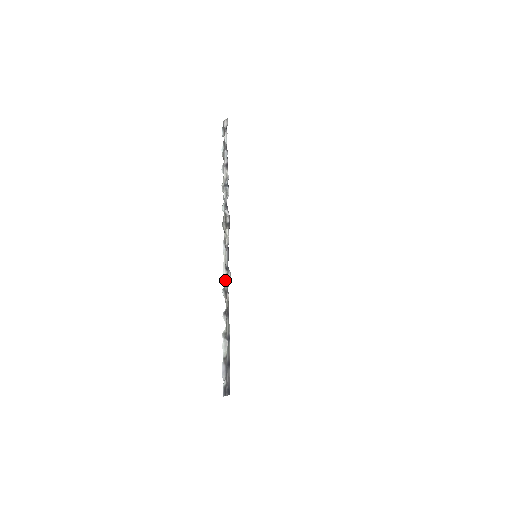
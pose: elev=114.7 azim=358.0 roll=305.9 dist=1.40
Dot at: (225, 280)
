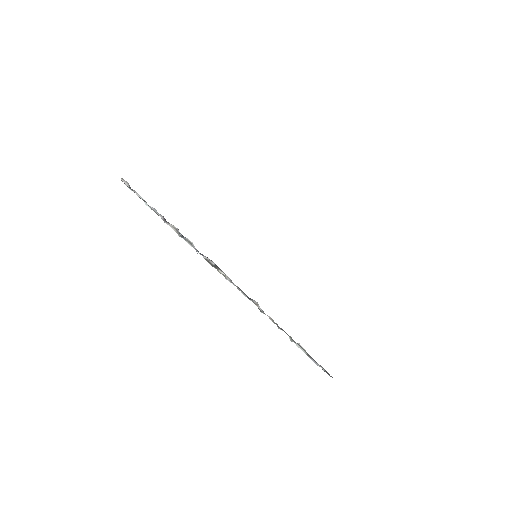
Dot at: occluded
